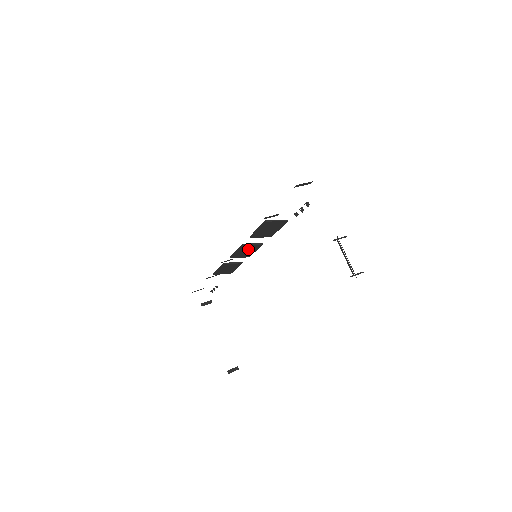
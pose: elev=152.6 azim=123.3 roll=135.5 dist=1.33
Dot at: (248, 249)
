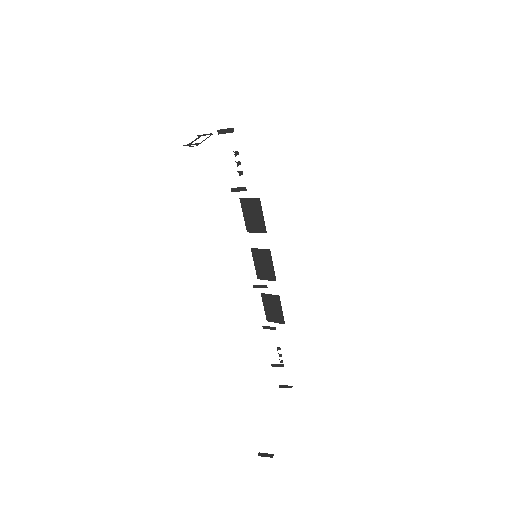
Dot at: (262, 260)
